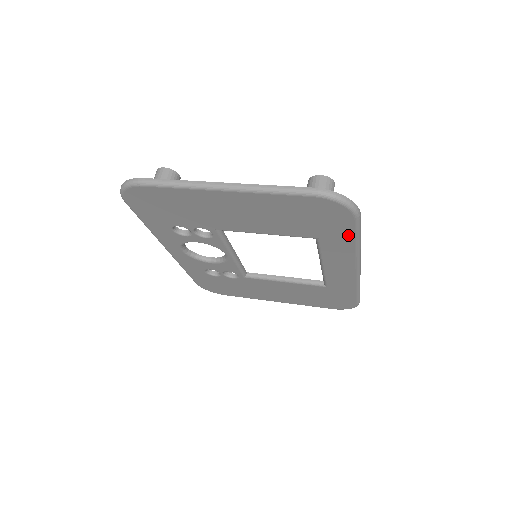
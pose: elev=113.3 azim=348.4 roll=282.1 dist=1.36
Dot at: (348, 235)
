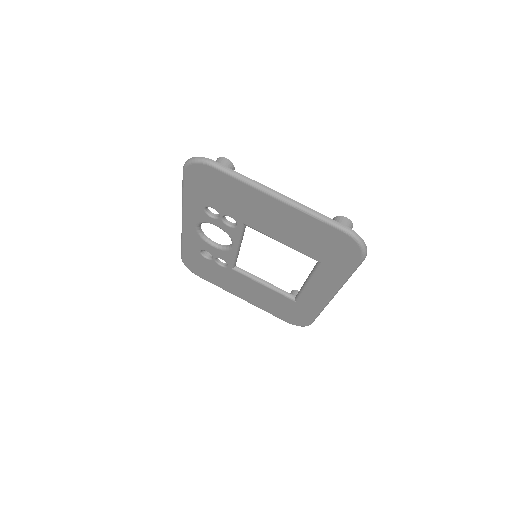
Dot at: (346, 269)
